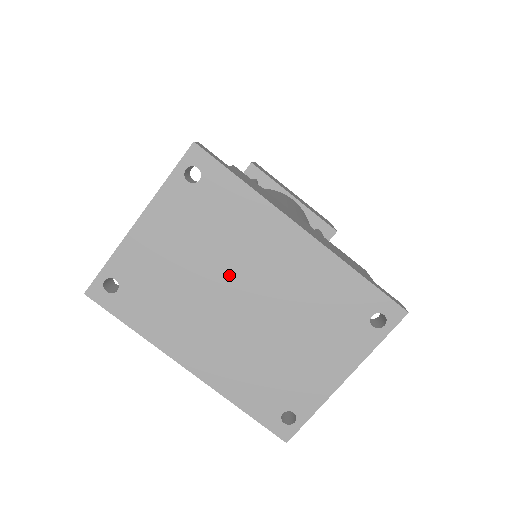
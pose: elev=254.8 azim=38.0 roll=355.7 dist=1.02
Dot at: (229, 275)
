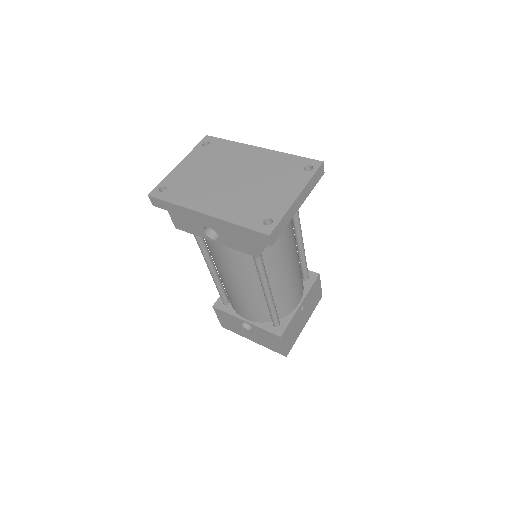
Dot at: (225, 171)
